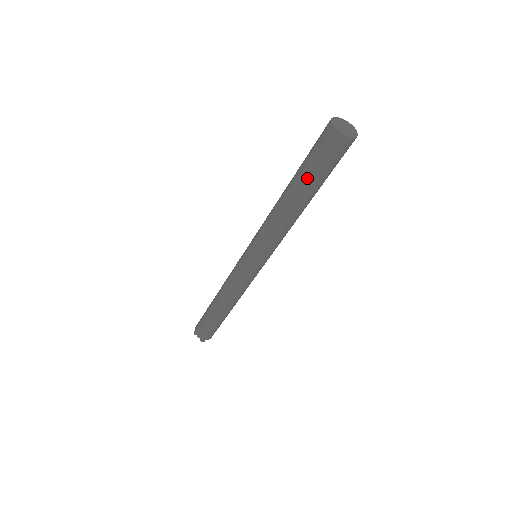
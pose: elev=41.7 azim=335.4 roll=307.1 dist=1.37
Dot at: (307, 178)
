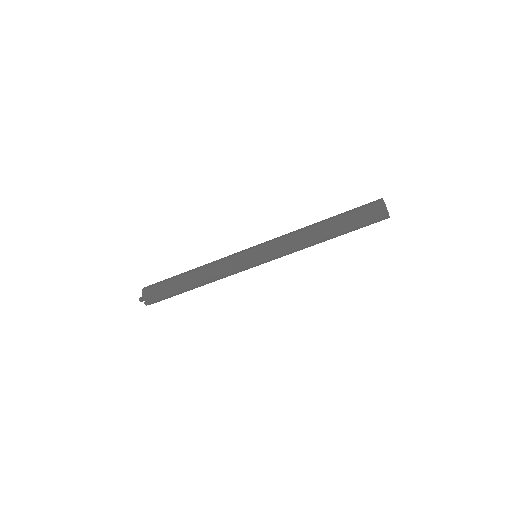
Dot at: (349, 231)
